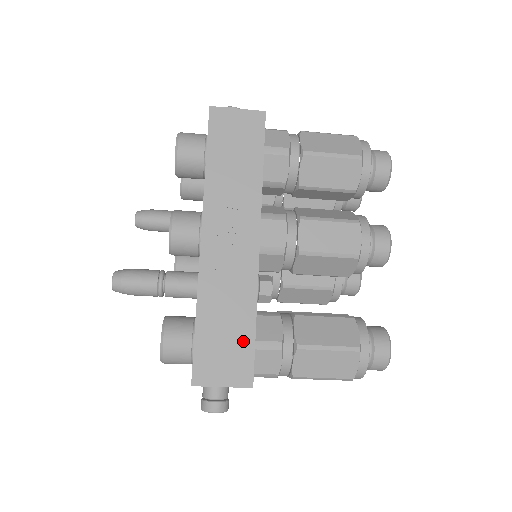
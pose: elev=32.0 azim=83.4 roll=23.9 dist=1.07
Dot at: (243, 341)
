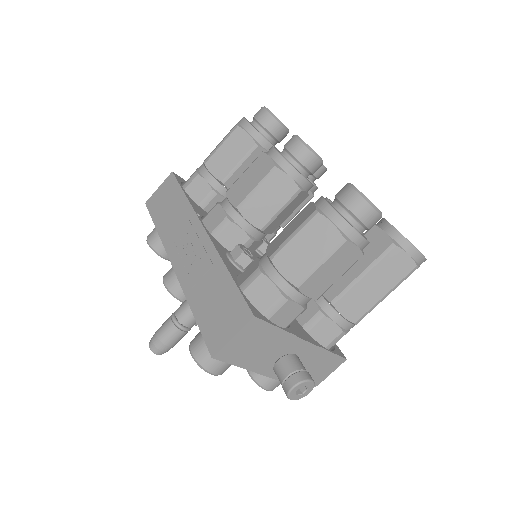
Dot at: (228, 293)
